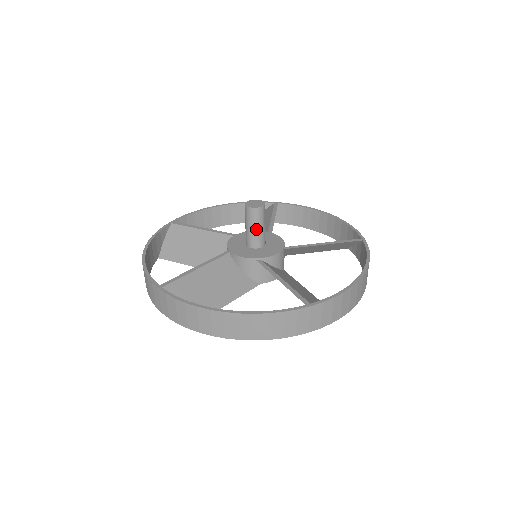
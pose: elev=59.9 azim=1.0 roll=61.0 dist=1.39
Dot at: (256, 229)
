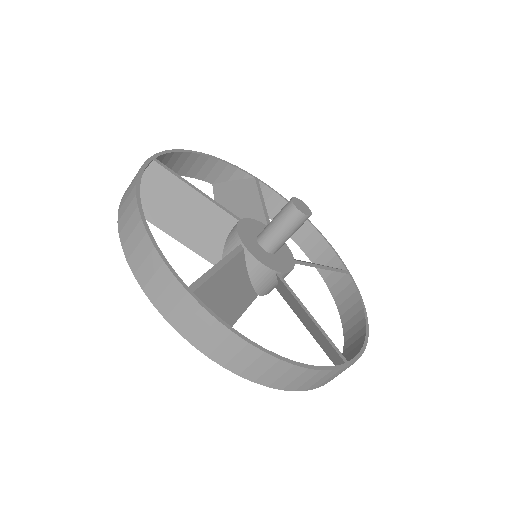
Dot at: (276, 226)
